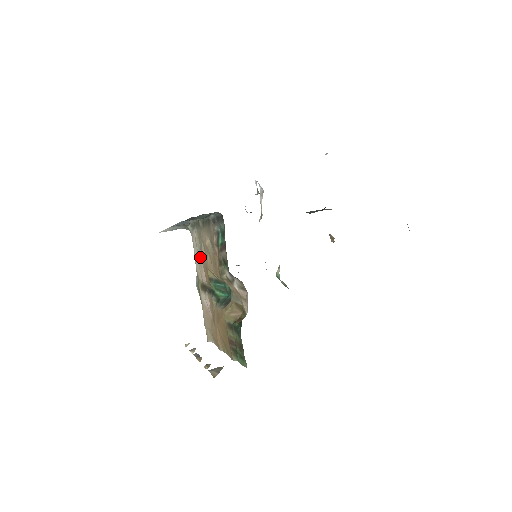
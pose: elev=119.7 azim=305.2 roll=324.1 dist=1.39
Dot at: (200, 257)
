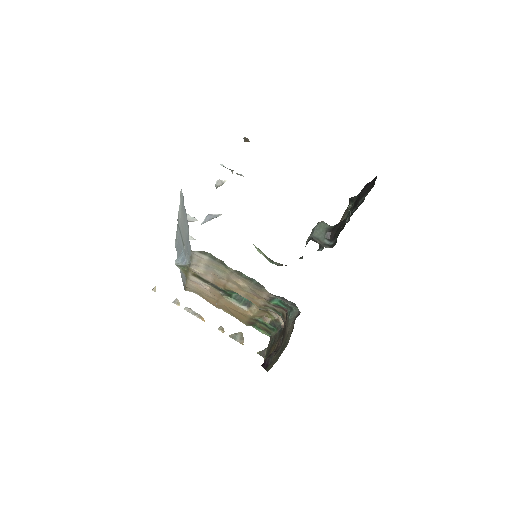
Dot at: (208, 270)
